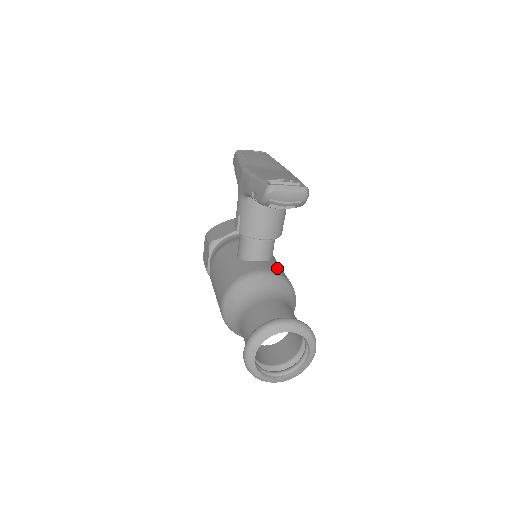
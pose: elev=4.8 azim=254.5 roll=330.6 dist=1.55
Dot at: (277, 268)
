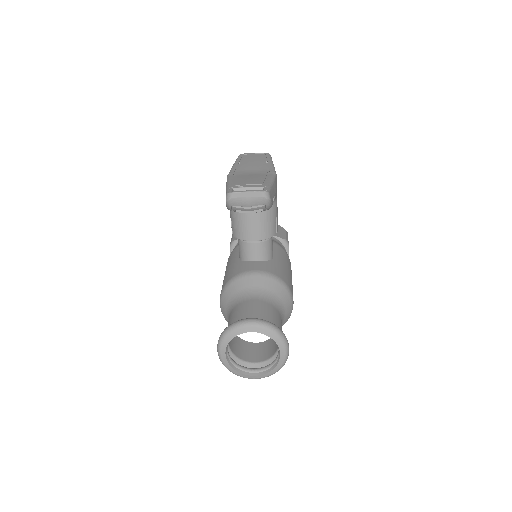
Dot at: (272, 267)
